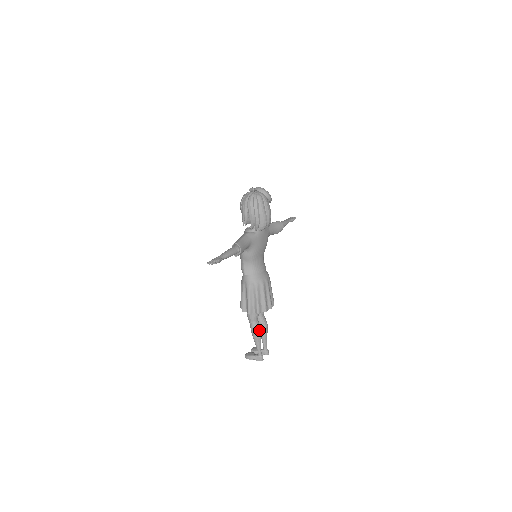
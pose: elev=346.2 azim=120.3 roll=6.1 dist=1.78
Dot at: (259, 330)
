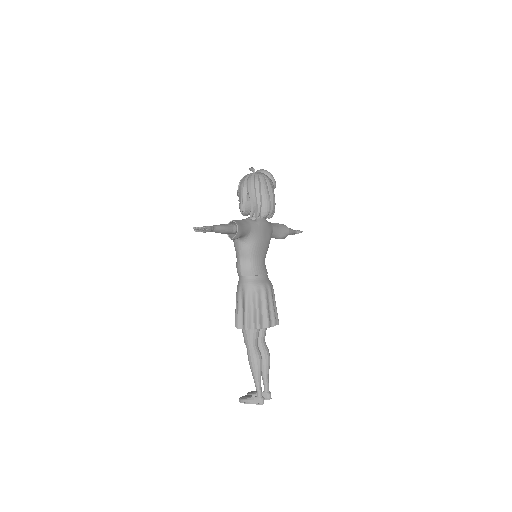
Dot at: (259, 357)
